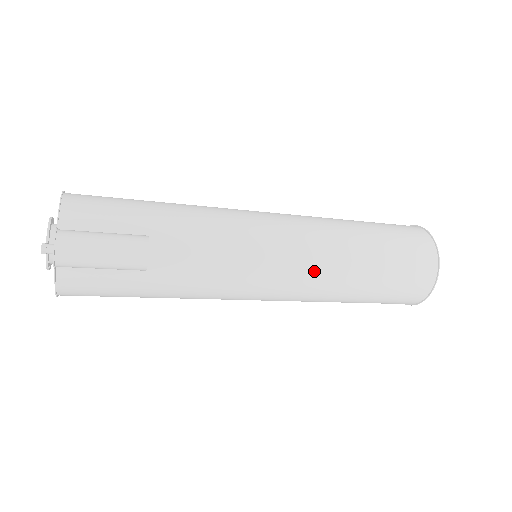
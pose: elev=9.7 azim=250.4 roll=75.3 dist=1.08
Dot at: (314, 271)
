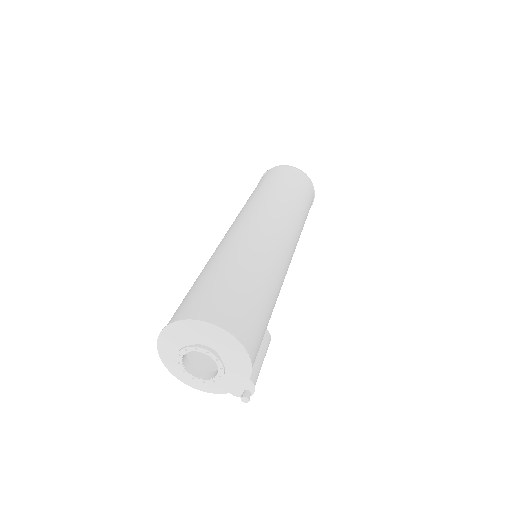
Dot at: occluded
